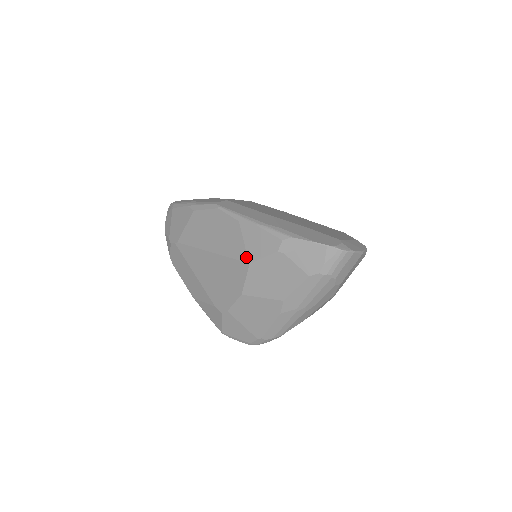
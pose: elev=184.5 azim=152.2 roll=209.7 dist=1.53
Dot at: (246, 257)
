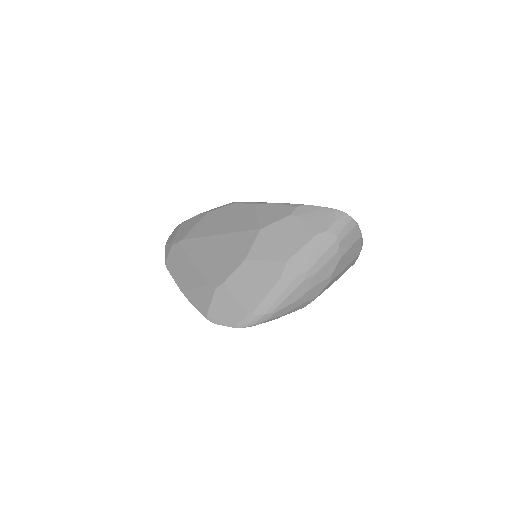
Dot at: (258, 225)
